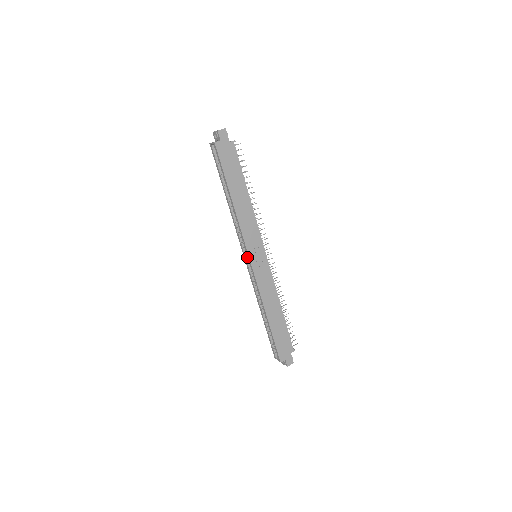
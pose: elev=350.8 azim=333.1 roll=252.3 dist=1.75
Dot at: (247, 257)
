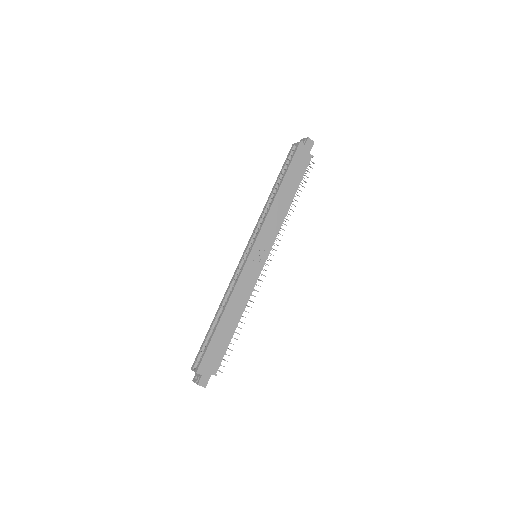
Dot at: (249, 249)
